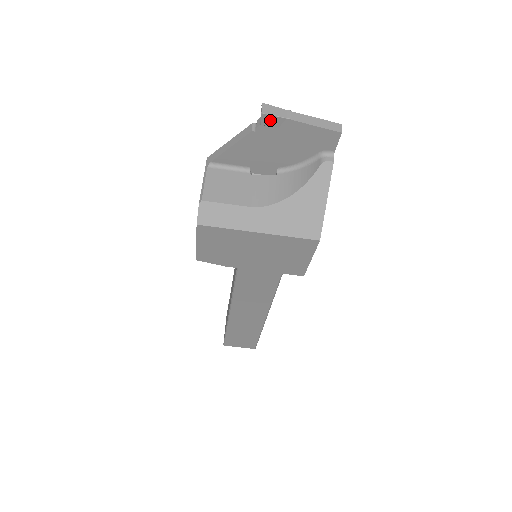
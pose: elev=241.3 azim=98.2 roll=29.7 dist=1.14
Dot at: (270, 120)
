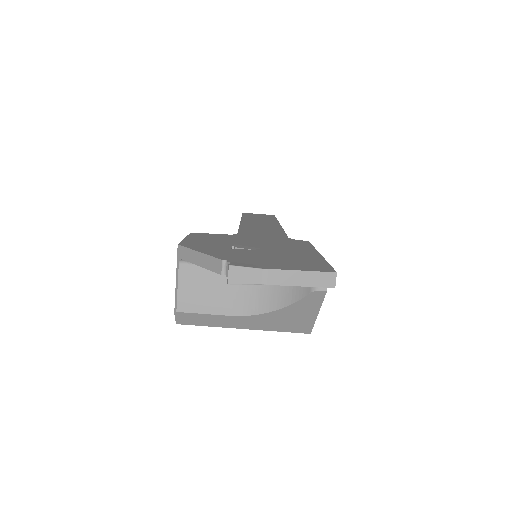
Dot at: (241, 282)
